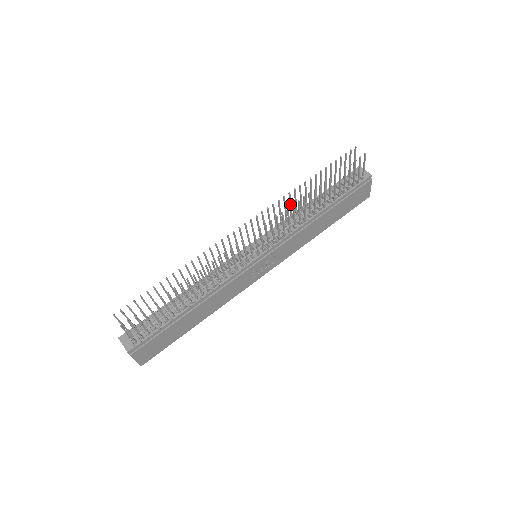
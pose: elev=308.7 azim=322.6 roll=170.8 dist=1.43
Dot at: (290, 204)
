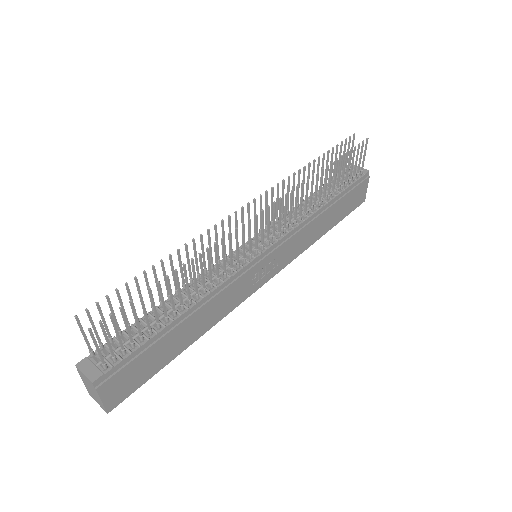
Dot at: (293, 191)
